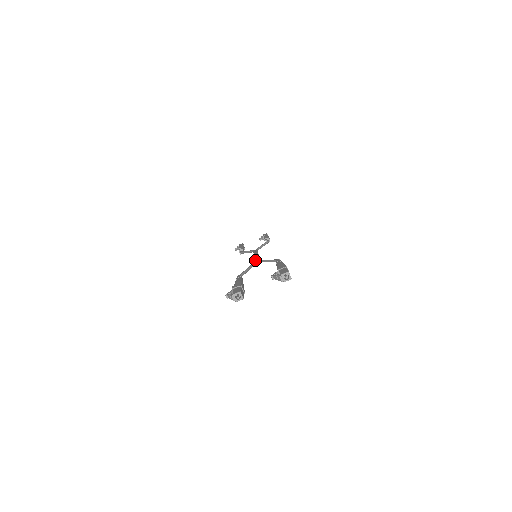
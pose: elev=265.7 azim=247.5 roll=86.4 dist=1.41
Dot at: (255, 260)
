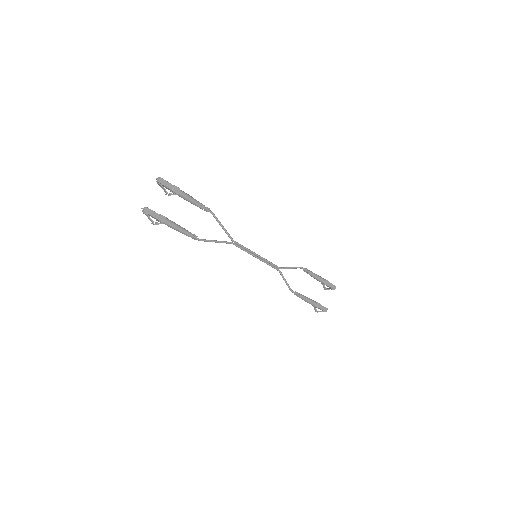
Dot at: (233, 244)
